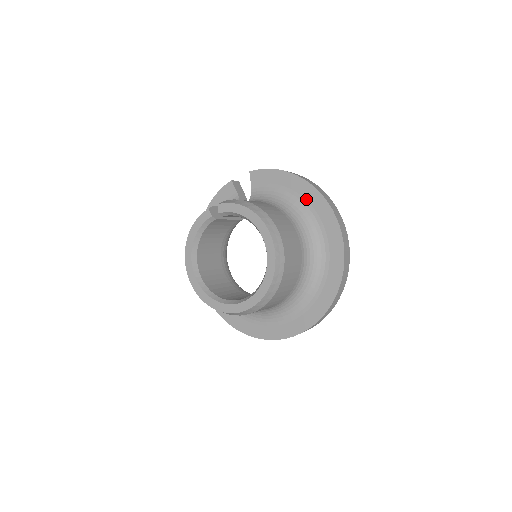
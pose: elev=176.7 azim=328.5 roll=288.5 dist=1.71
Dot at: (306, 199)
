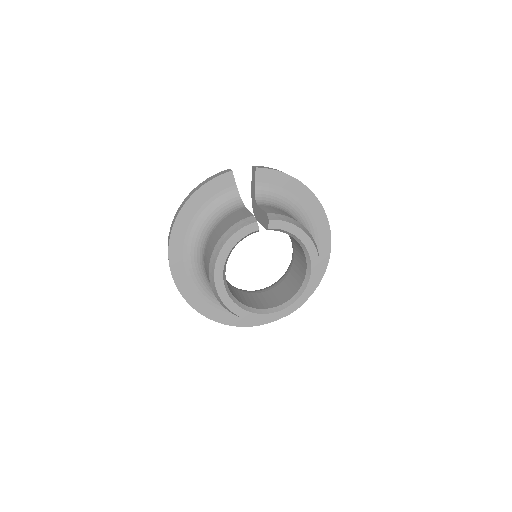
Dot at: (308, 208)
